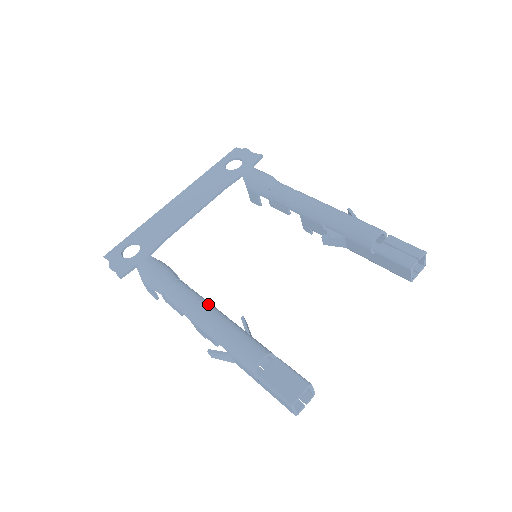
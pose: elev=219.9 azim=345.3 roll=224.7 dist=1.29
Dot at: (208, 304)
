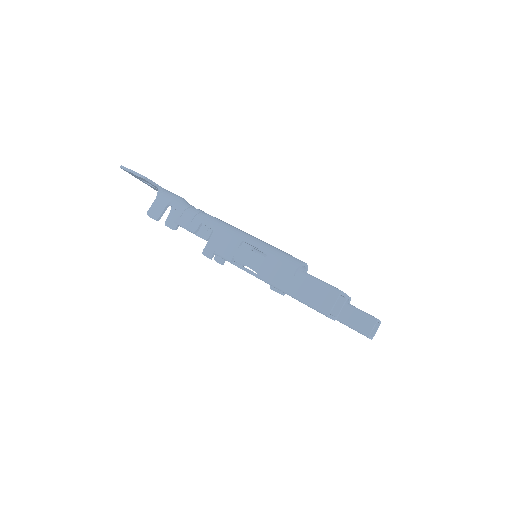
Dot at: occluded
